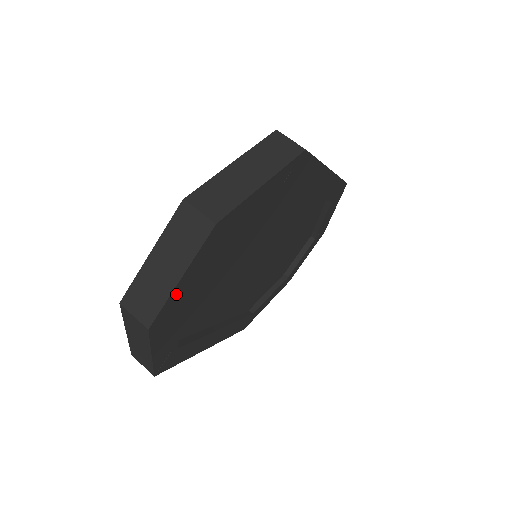
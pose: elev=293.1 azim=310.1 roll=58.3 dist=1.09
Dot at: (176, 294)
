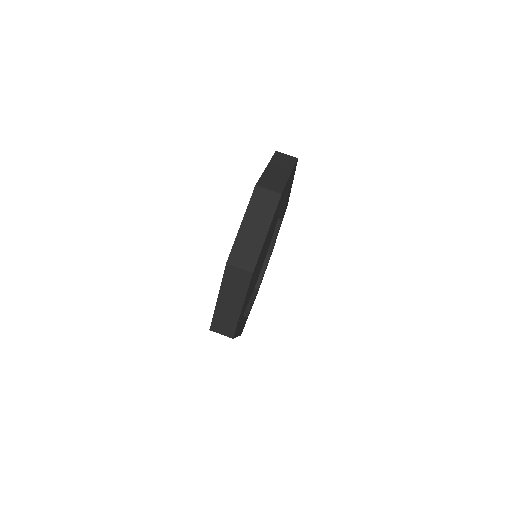
Dot at: (262, 247)
